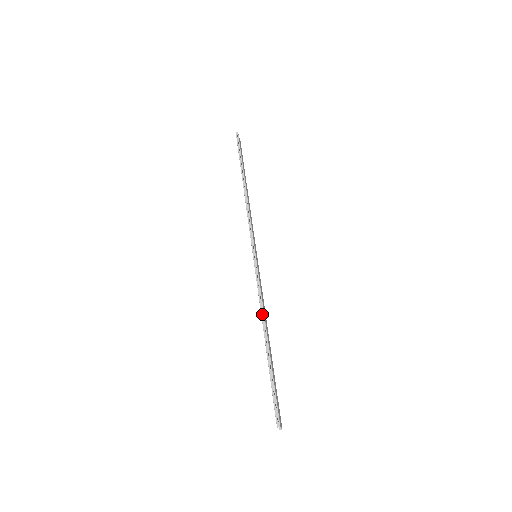
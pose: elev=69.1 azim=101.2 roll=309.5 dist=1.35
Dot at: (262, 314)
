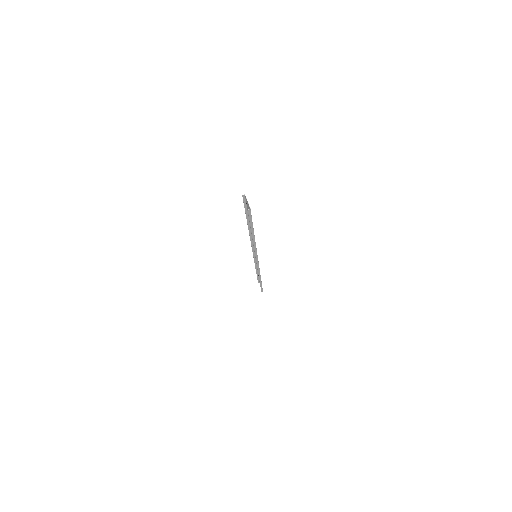
Dot at: (249, 232)
